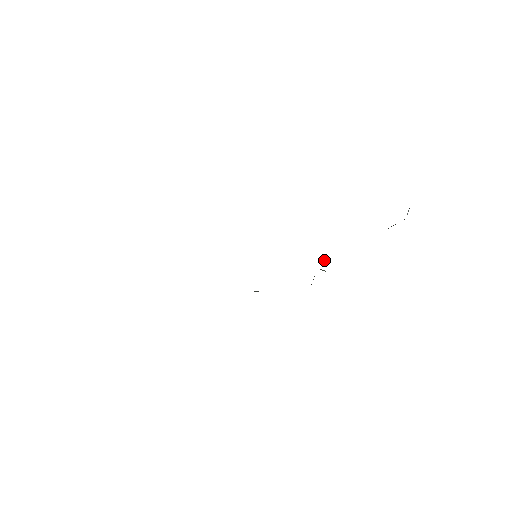
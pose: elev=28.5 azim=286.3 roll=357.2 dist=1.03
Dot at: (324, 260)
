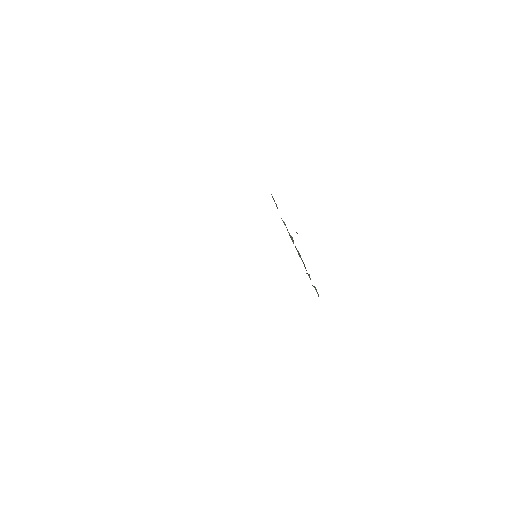
Dot at: (309, 275)
